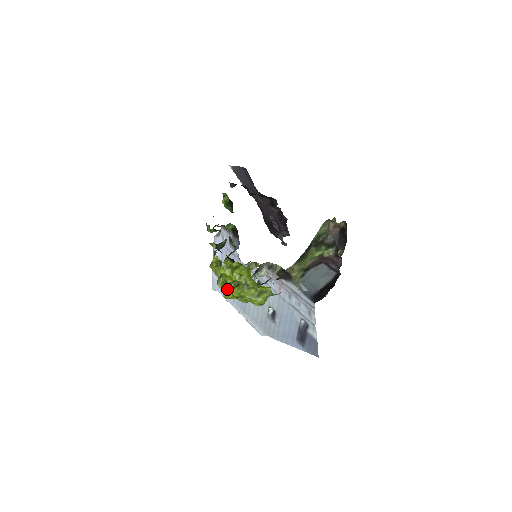
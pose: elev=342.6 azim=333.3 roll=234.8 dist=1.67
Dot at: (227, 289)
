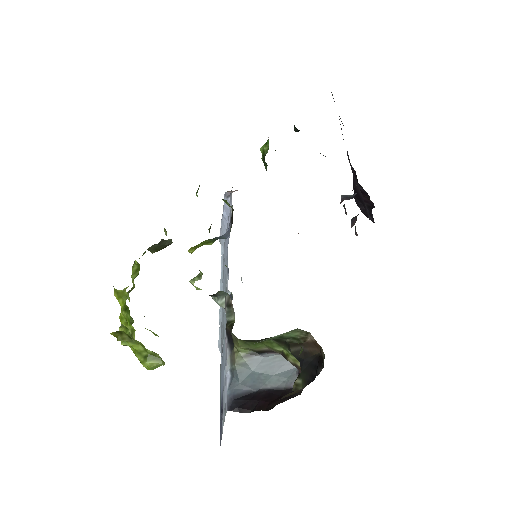
Dot at: occluded
